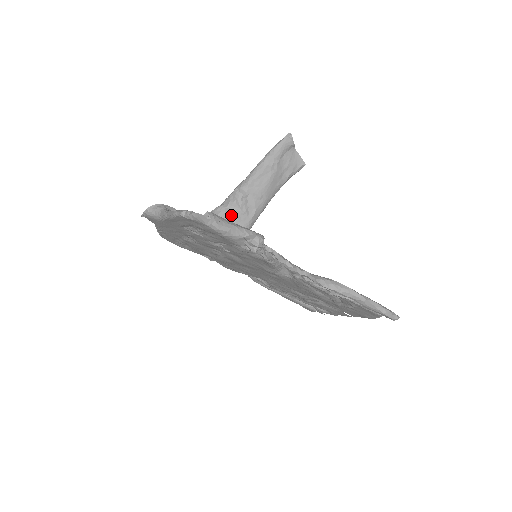
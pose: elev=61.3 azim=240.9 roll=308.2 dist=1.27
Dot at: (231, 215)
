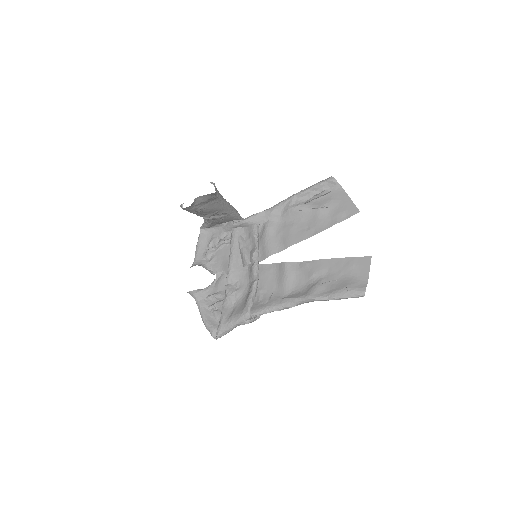
Dot at: (215, 220)
